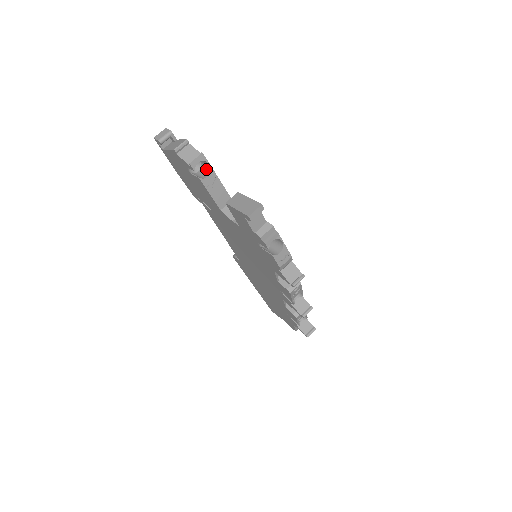
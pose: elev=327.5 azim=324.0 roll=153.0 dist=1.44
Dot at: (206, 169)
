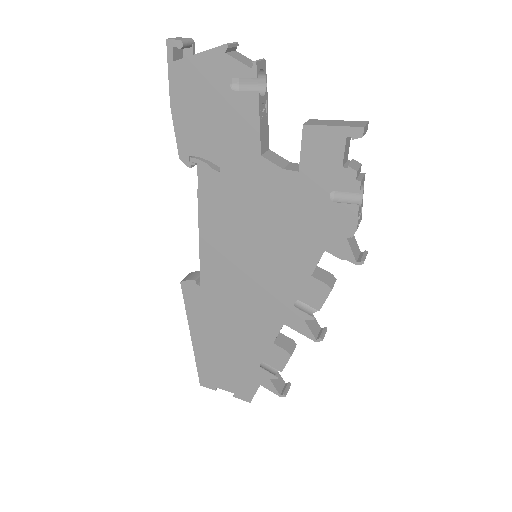
Dot at: occluded
